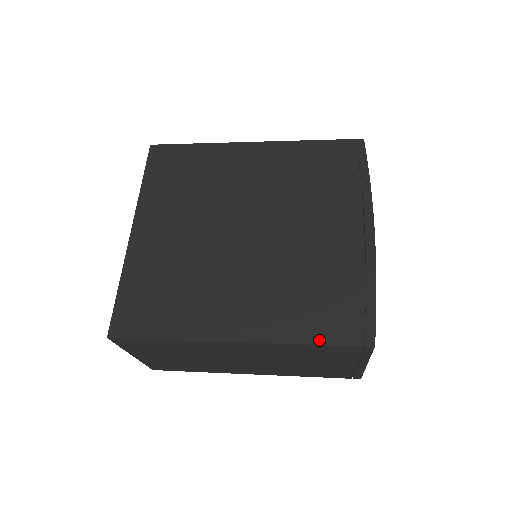
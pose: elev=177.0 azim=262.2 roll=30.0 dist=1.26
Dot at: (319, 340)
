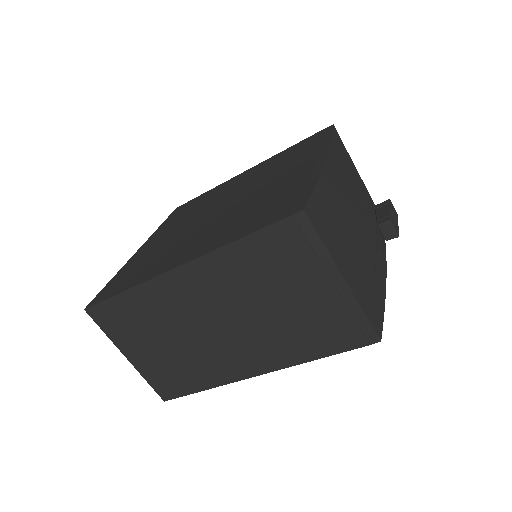
Dot at: (251, 231)
